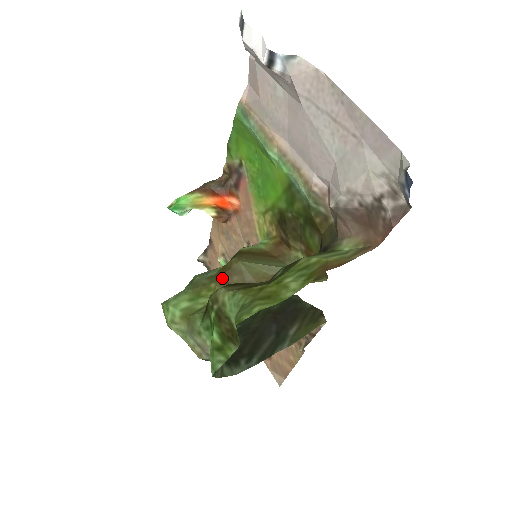
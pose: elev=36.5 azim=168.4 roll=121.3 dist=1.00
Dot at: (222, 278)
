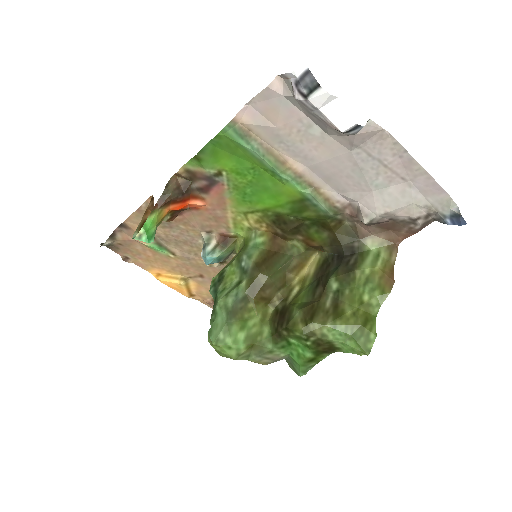
Dot at: (257, 296)
